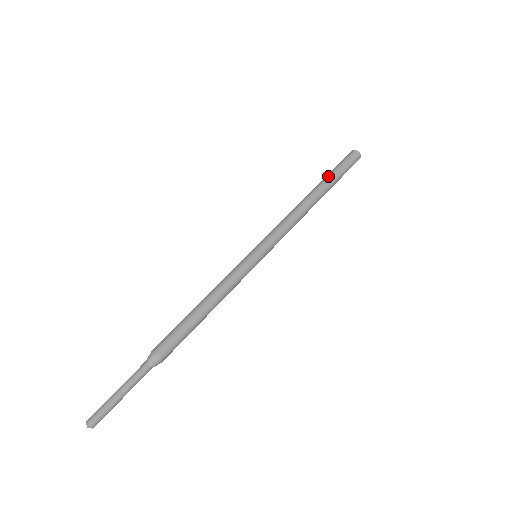
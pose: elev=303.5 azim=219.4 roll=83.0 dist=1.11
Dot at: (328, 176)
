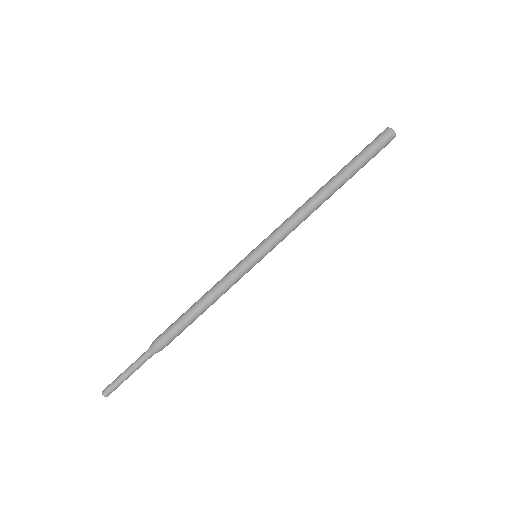
Dot at: (349, 165)
